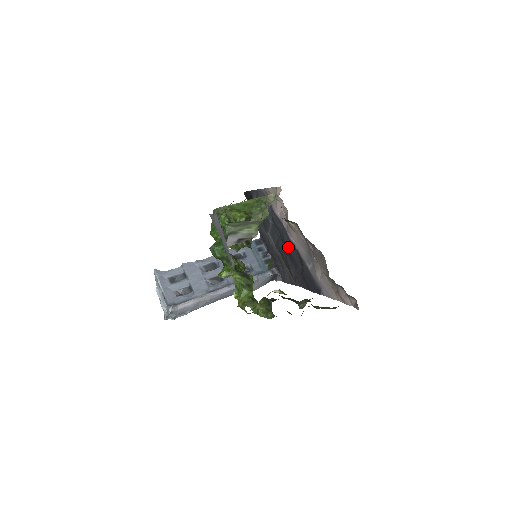
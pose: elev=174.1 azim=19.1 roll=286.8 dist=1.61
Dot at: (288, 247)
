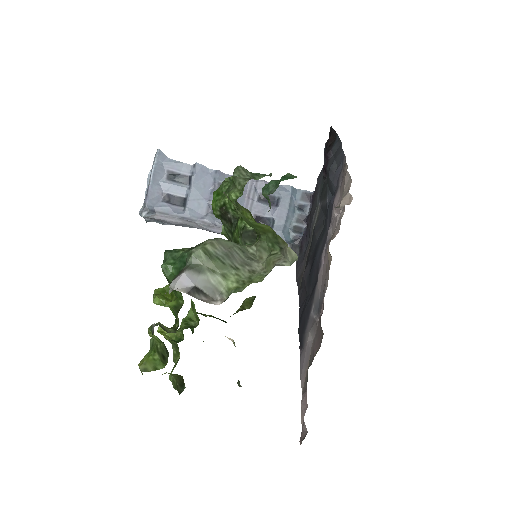
Dot at: (316, 256)
